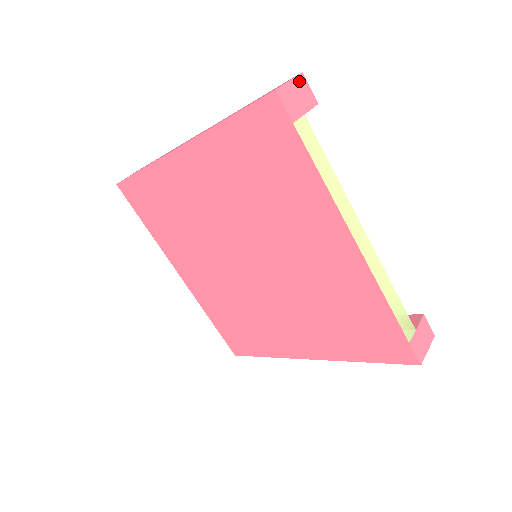
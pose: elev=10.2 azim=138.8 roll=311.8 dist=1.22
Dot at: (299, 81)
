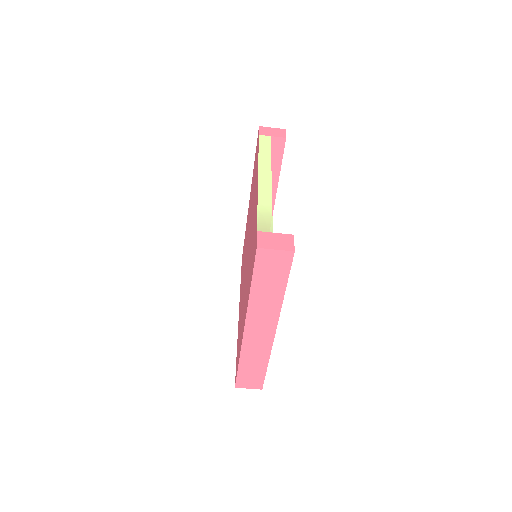
Dot at: (280, 130)
